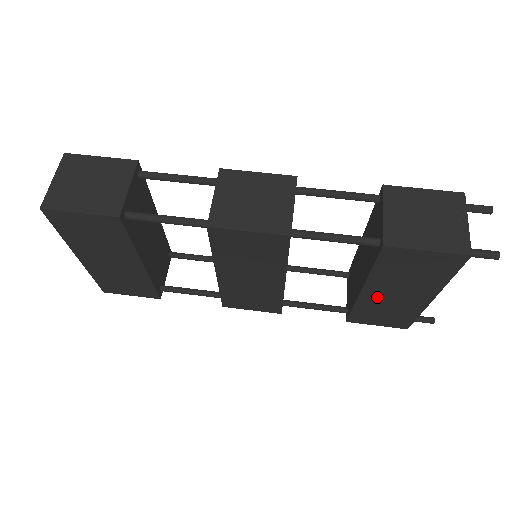
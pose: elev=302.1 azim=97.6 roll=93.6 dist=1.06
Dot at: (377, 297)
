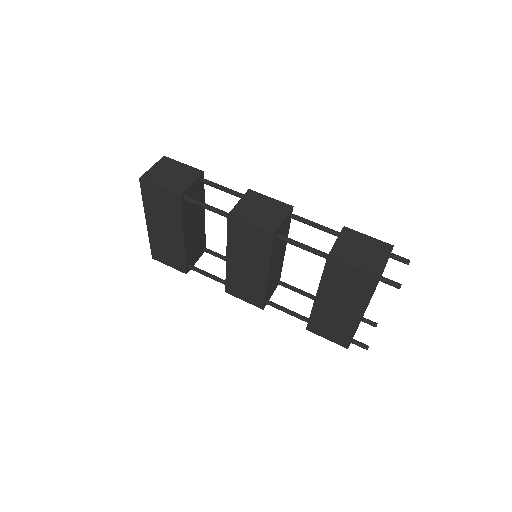
Dot at: (326, 306)
